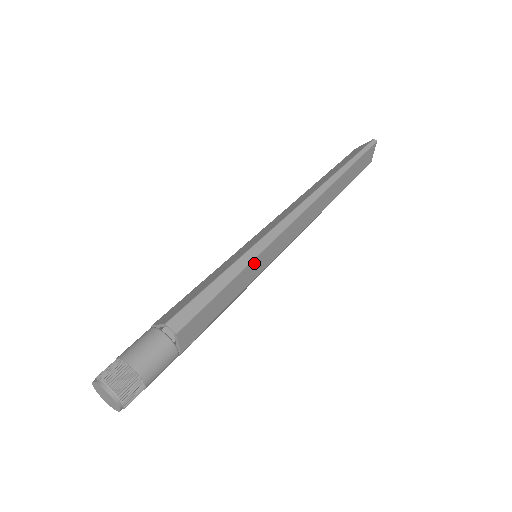
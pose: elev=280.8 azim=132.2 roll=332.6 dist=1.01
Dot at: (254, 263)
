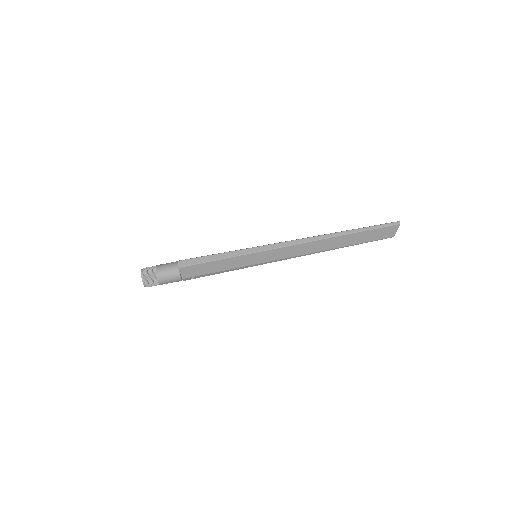
Dot at: (243, 257)
